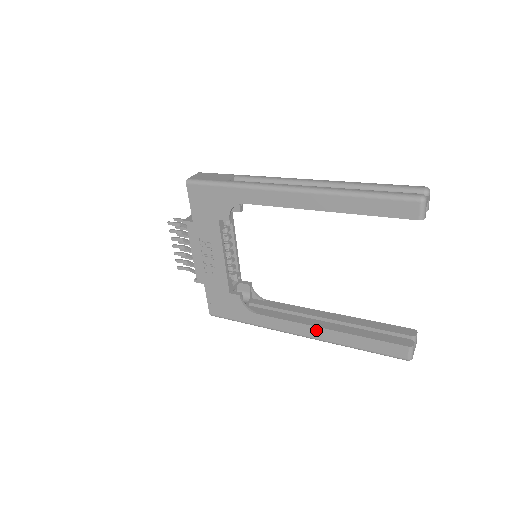
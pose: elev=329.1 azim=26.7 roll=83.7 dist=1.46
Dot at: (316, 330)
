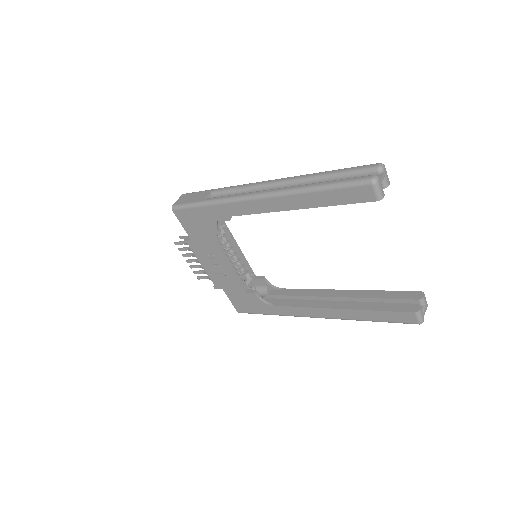
Dot at: (329, 311)
